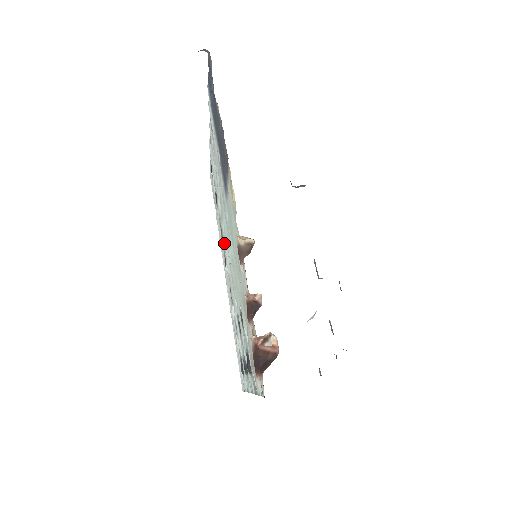
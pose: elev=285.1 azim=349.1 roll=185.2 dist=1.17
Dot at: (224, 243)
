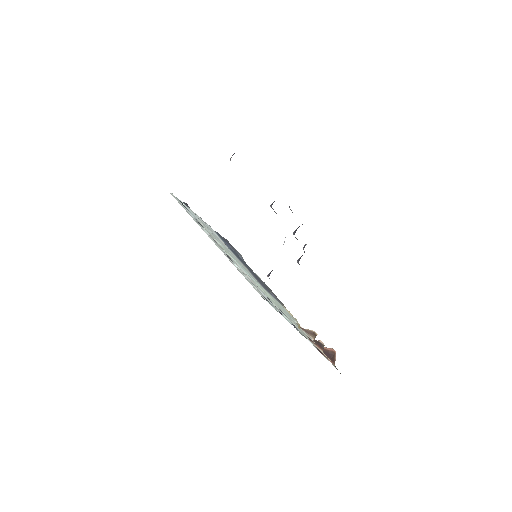
Dot at: occluded
